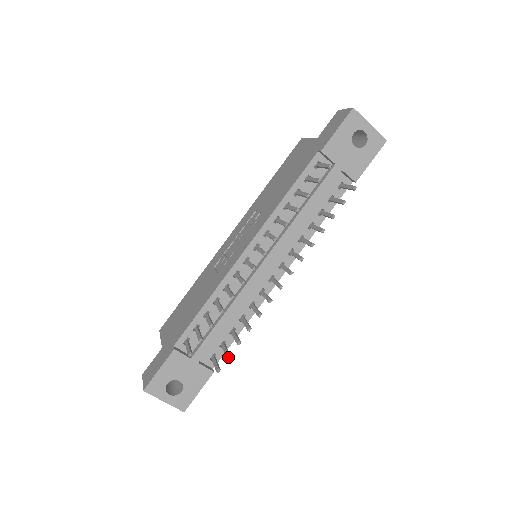
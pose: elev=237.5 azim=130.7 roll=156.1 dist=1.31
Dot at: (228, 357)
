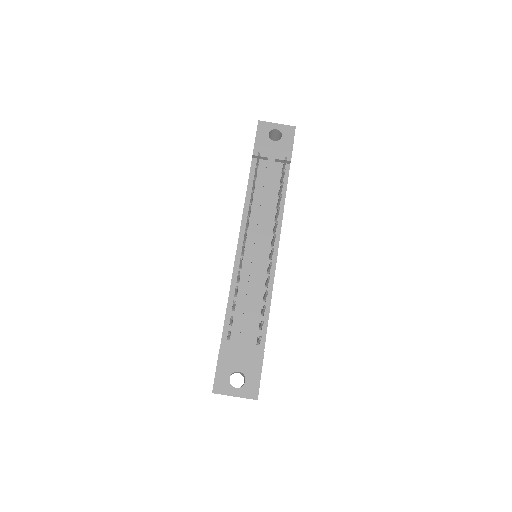
Dot at: (261, 322)
